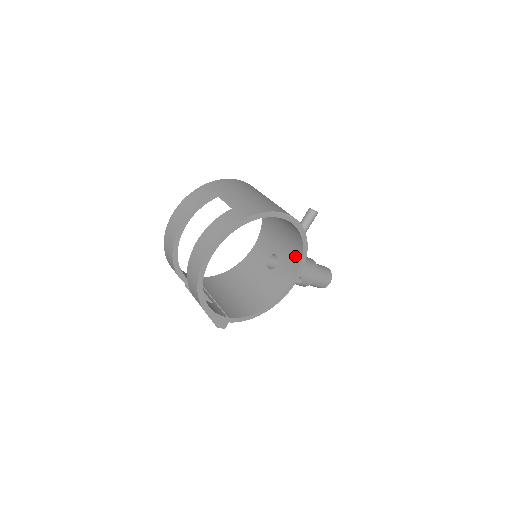
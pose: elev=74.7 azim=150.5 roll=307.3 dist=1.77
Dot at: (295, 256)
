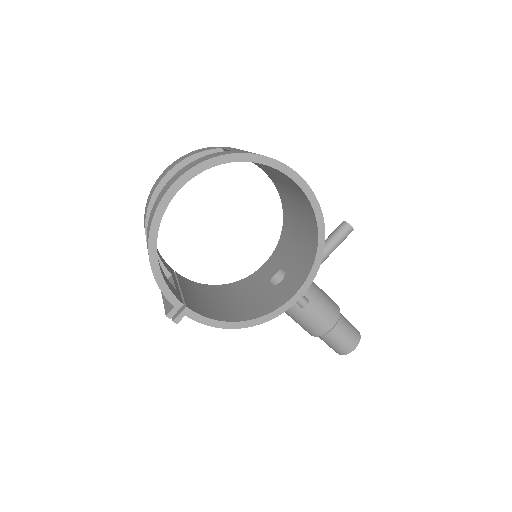
Dot at: (306, 263)
